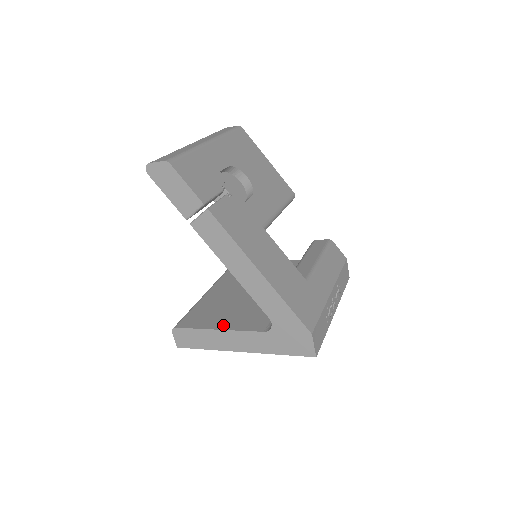
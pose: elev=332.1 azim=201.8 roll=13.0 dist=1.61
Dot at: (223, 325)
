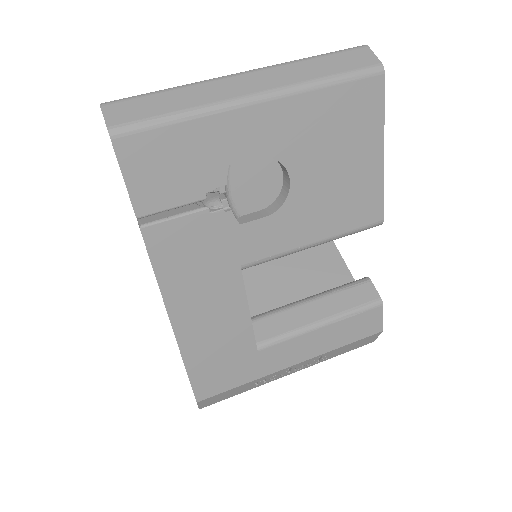
Dot at: occluded
